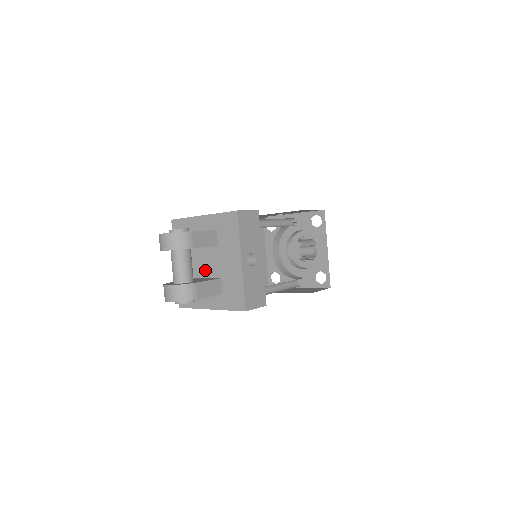
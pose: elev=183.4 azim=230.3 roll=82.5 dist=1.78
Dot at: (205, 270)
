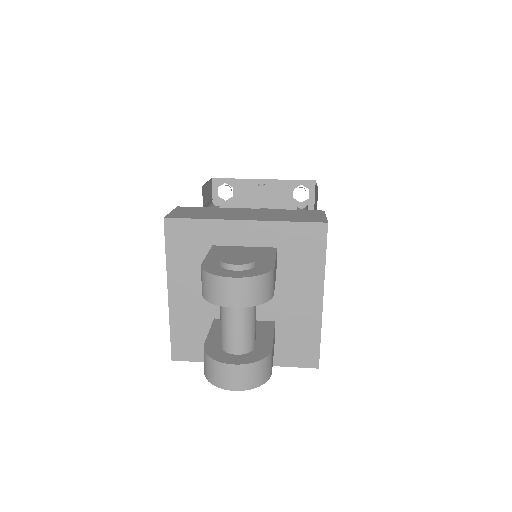
Dot at: occluded
